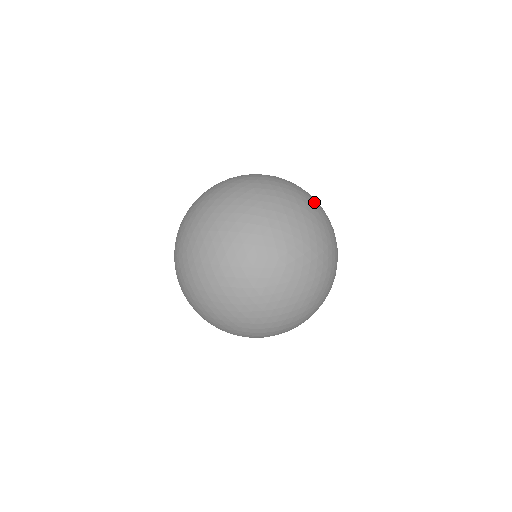
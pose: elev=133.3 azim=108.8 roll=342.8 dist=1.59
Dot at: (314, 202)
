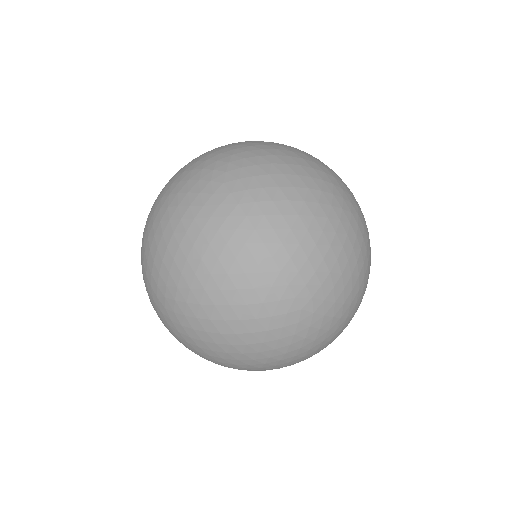
Dot at: (329, 169)
